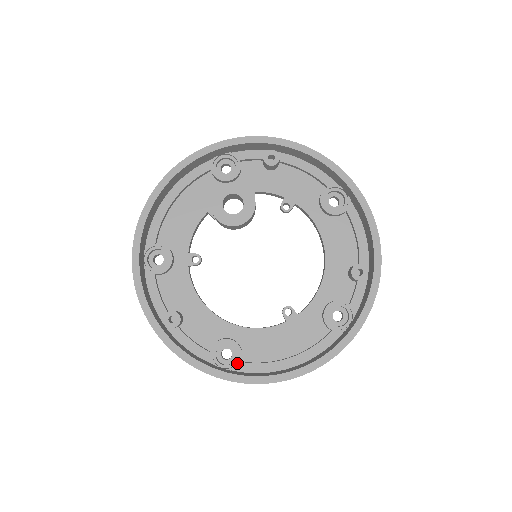
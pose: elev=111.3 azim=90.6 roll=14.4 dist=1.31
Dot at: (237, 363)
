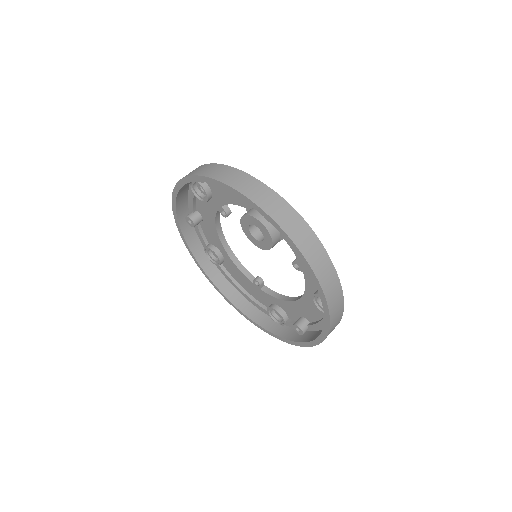
Dot at: (215, 264)
